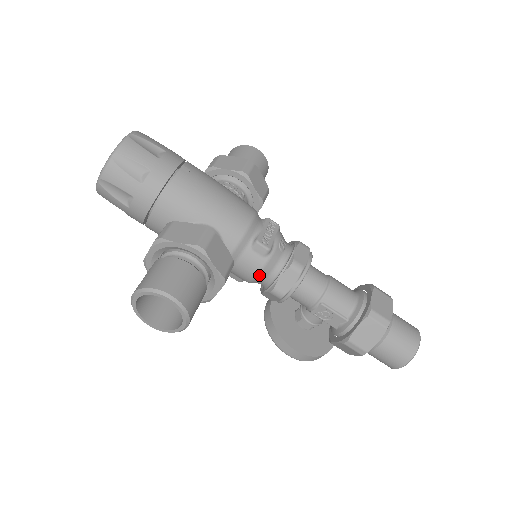
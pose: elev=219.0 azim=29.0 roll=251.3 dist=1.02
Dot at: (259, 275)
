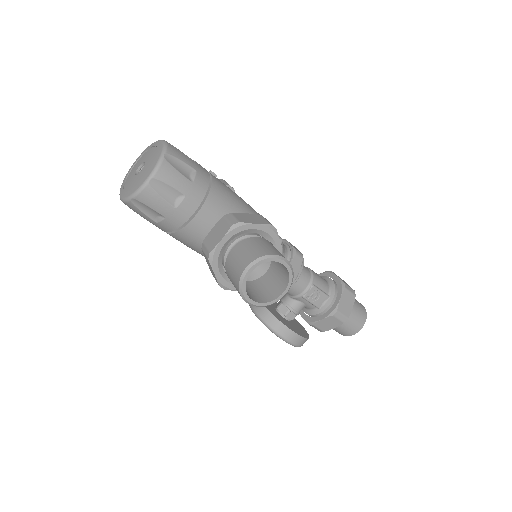
Dot at: occluded
